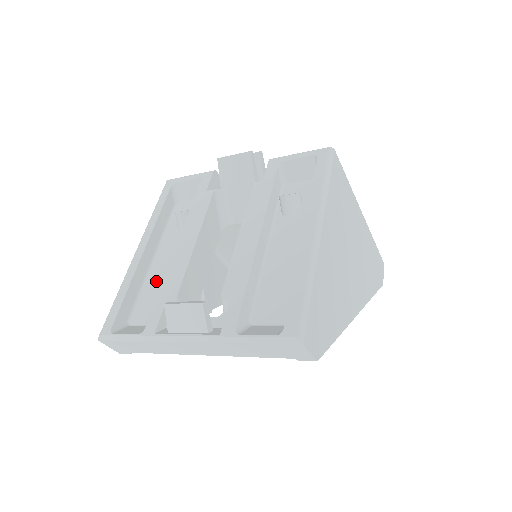
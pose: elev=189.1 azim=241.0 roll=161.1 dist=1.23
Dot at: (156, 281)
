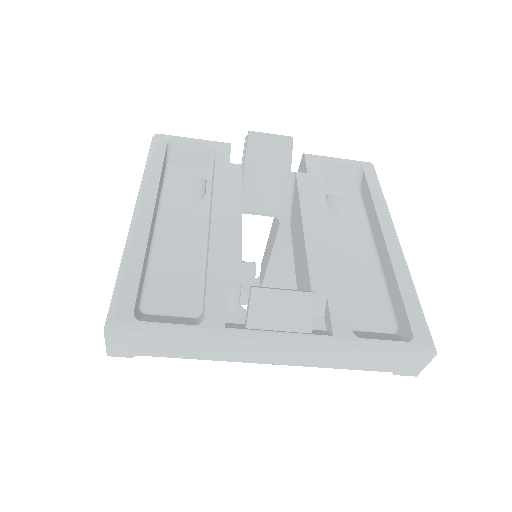
Dot at: (172, 258)
